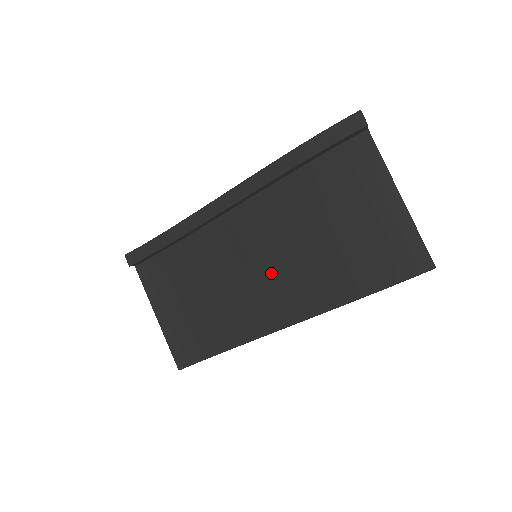
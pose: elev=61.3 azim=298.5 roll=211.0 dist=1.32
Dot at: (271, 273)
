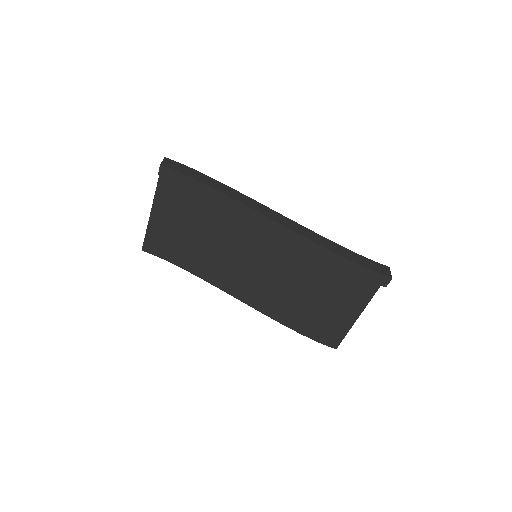
Dot at: (256, 274)
